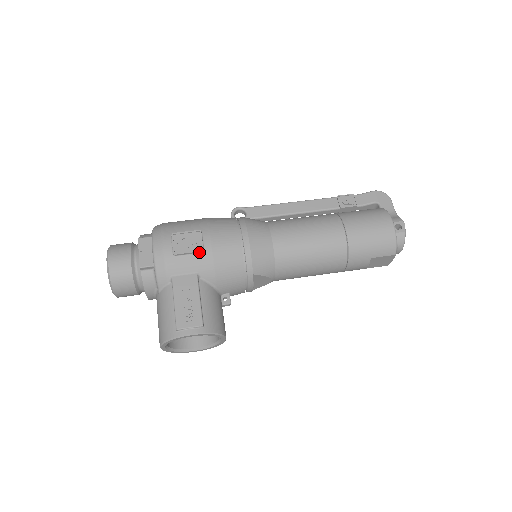
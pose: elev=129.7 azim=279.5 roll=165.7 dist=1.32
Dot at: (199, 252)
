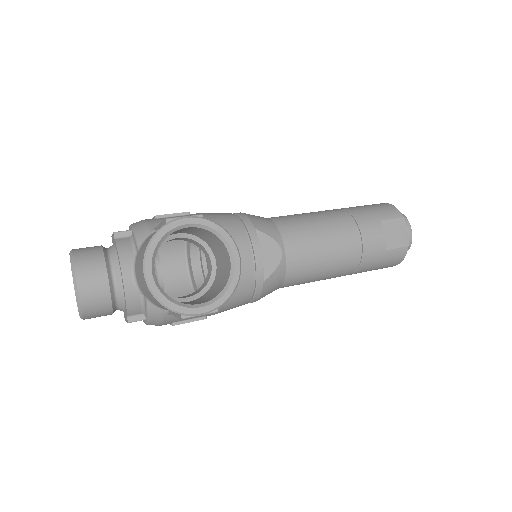
Dot at: (185, 214)
